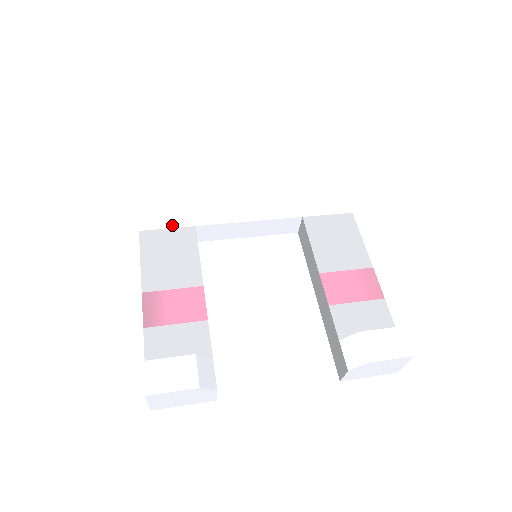
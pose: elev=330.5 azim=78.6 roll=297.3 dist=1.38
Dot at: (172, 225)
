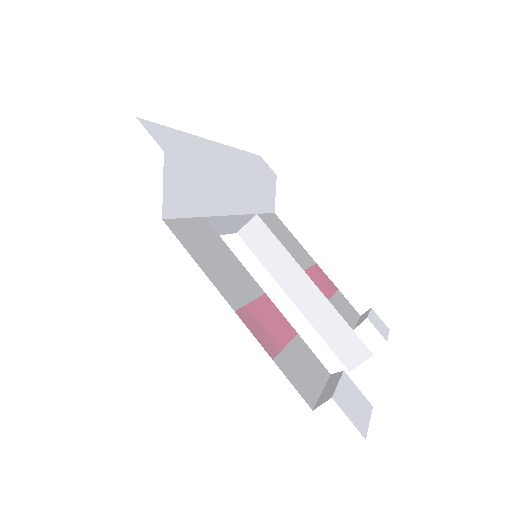
Dot at: (188, 213)
